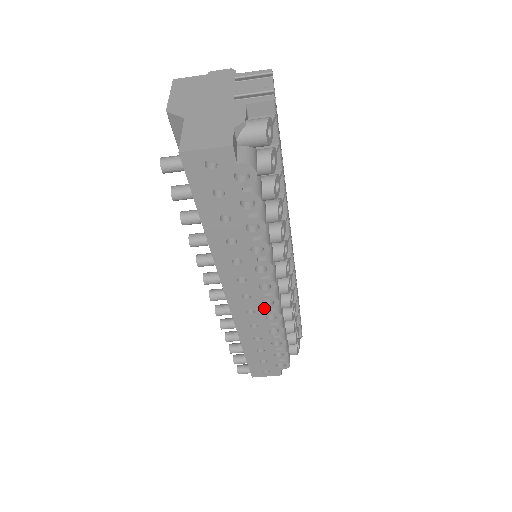
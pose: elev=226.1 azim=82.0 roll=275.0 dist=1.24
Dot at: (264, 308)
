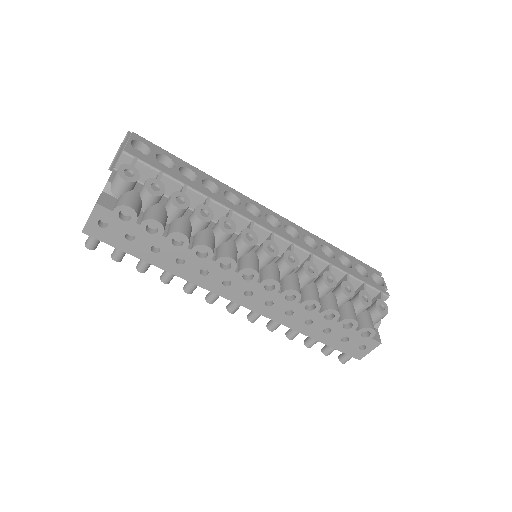
Dot at: (274, 293)
